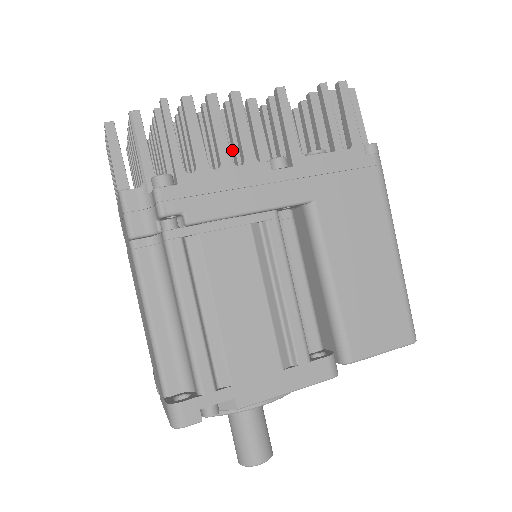
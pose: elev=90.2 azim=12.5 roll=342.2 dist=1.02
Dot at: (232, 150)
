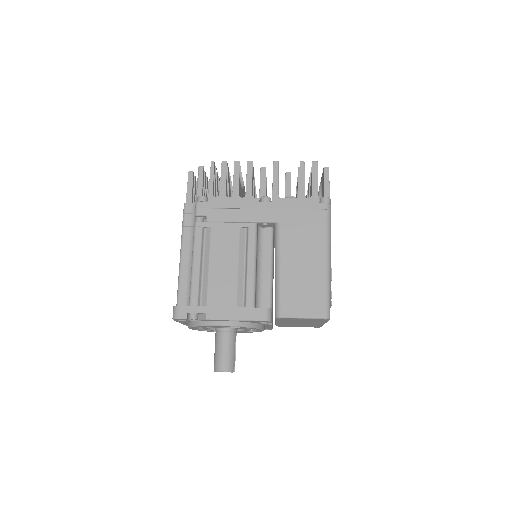
Dot at: occluded
